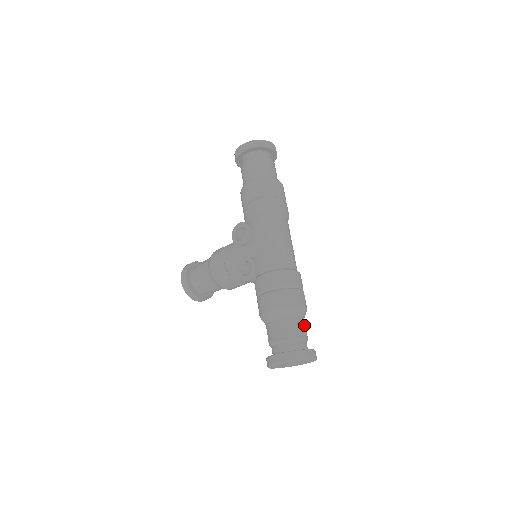
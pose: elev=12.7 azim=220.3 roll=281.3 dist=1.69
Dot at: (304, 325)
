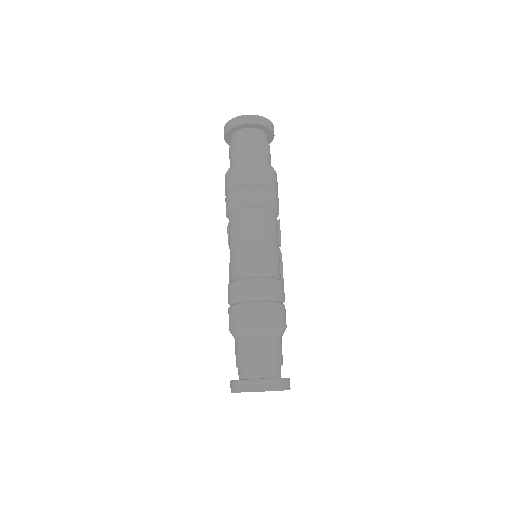
Dot at: (263, 346)
